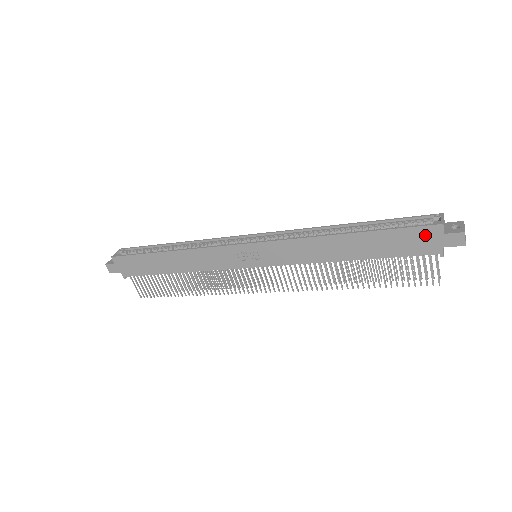
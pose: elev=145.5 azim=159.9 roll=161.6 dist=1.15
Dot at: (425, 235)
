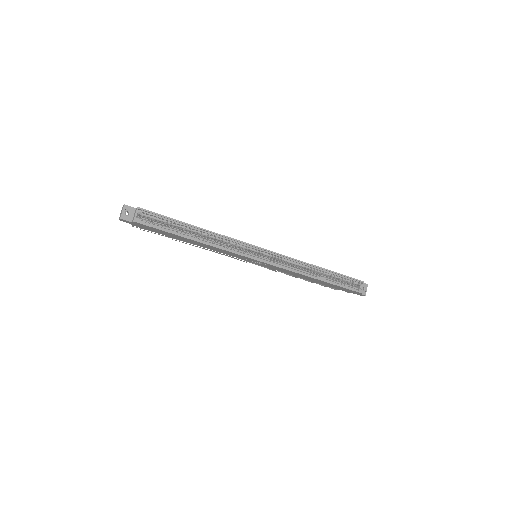
Dot at: (351, 291)
